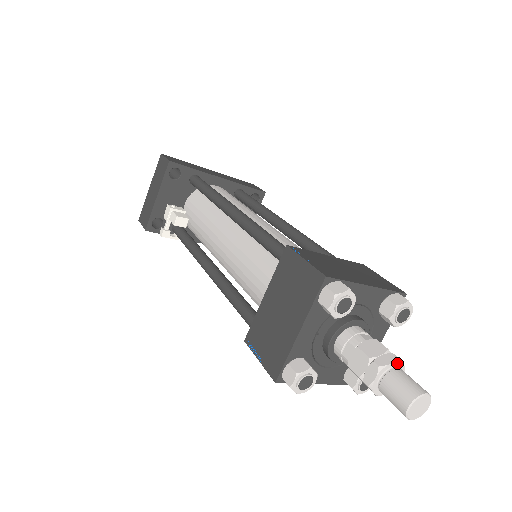
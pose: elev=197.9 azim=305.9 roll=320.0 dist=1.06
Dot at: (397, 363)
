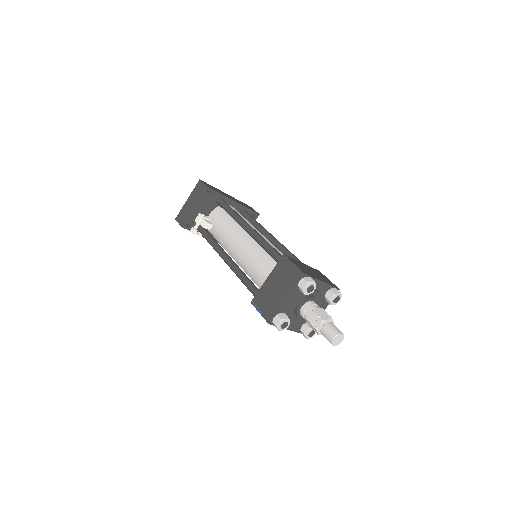
Dot at: (331, 320)
